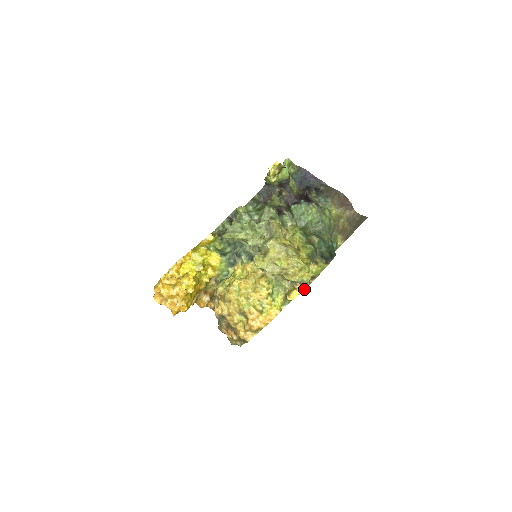
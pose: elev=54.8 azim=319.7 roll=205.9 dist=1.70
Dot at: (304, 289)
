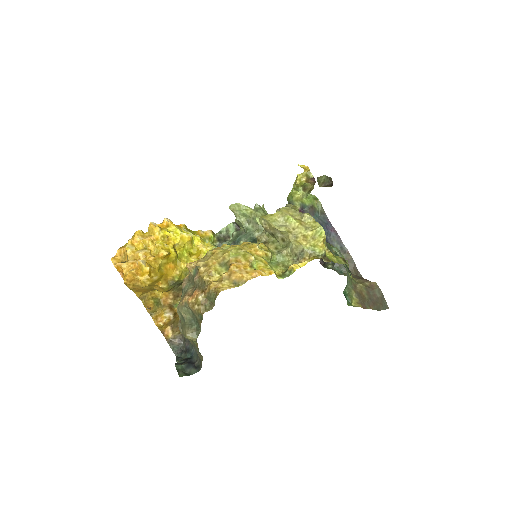
Dot at: occluded
